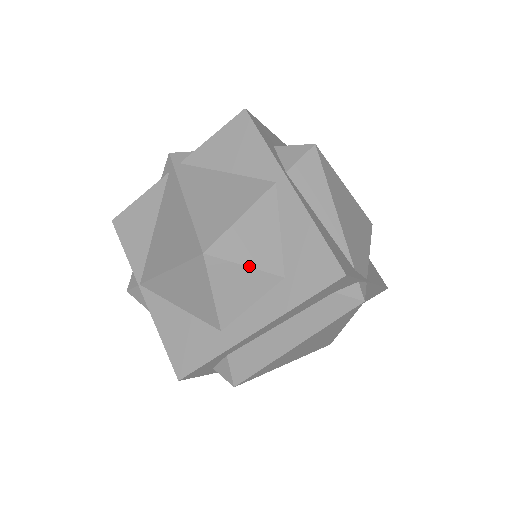
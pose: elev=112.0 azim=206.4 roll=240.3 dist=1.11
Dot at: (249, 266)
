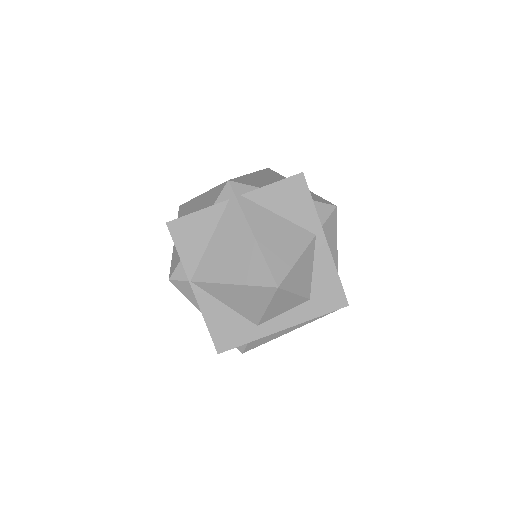
Dot at: (296, 294)
